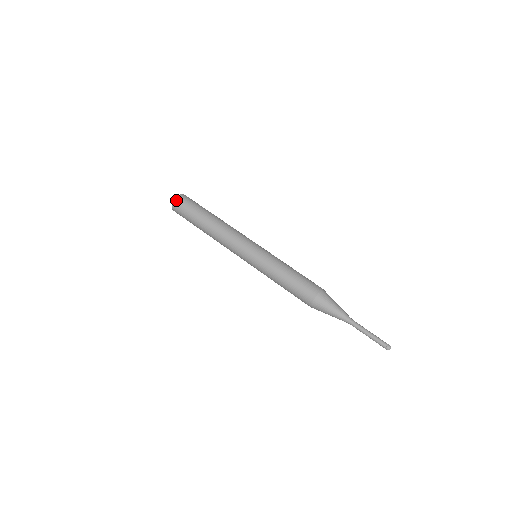
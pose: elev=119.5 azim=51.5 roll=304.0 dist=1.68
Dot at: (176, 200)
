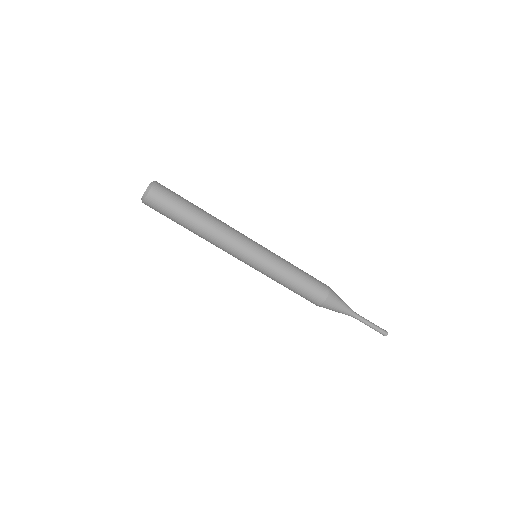
Dot at: (152, 191)
